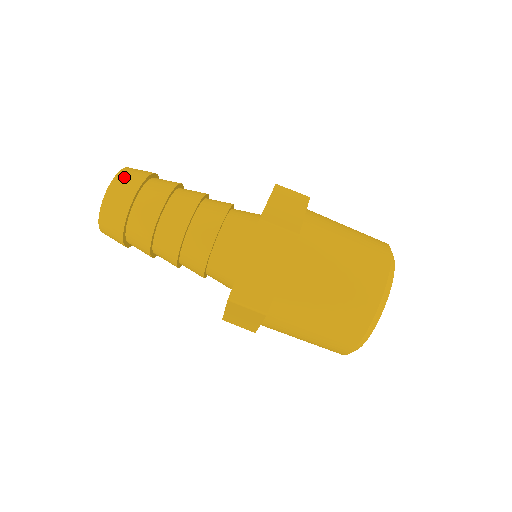
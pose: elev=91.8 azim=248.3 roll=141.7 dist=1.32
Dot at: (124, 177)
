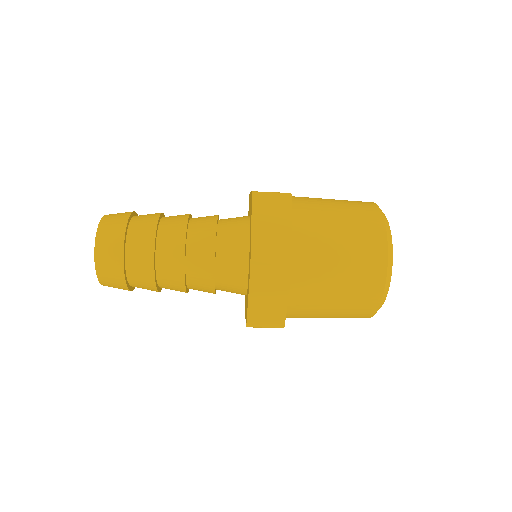
Dot at: (103, 244)
